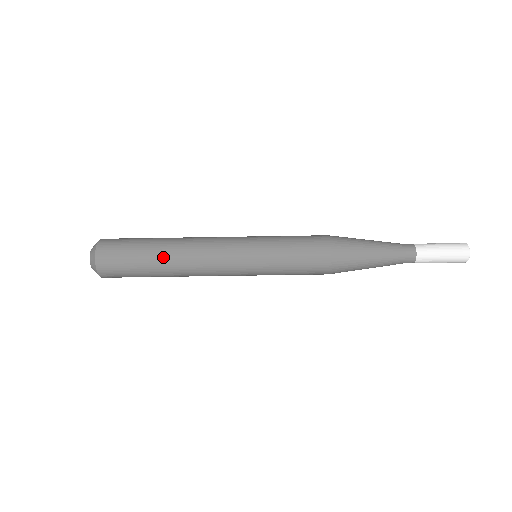
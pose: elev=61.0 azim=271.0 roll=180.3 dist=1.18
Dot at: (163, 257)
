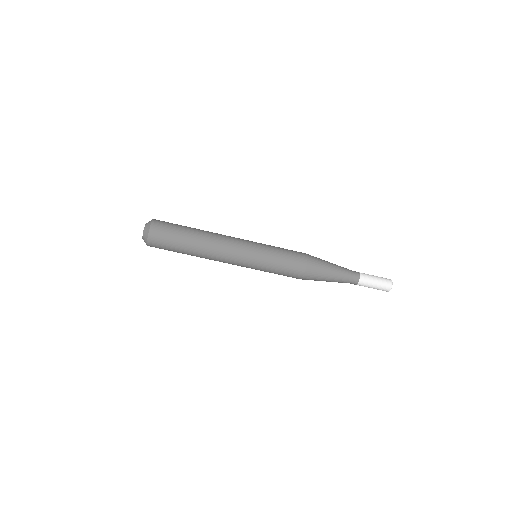
Dot at: (195, 245)
